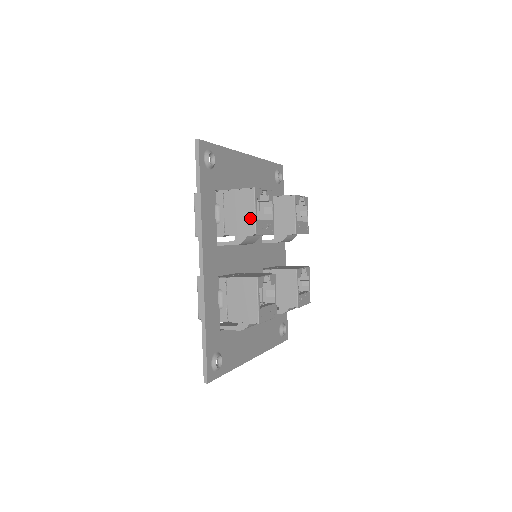
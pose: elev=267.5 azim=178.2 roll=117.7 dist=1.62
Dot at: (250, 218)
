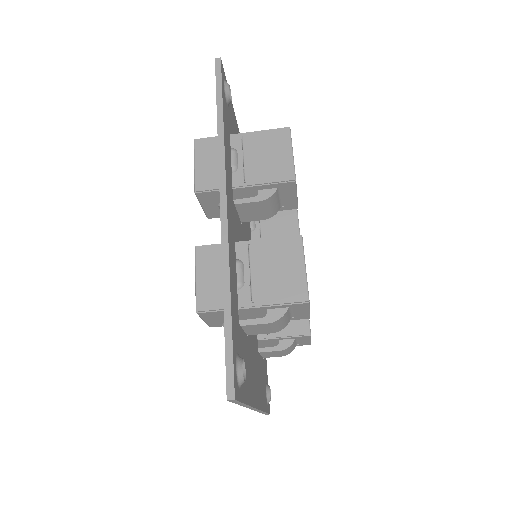
Dot at: (285, 161)
